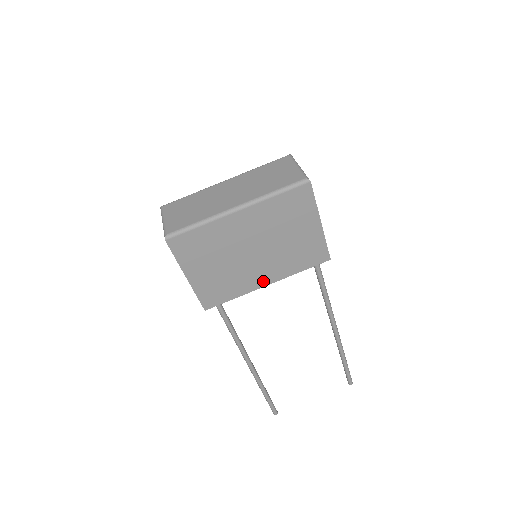
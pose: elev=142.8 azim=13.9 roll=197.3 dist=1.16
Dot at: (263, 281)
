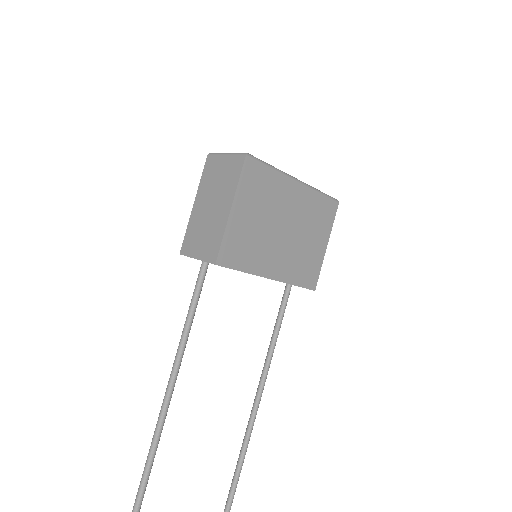
Dot at: (271, 271)
